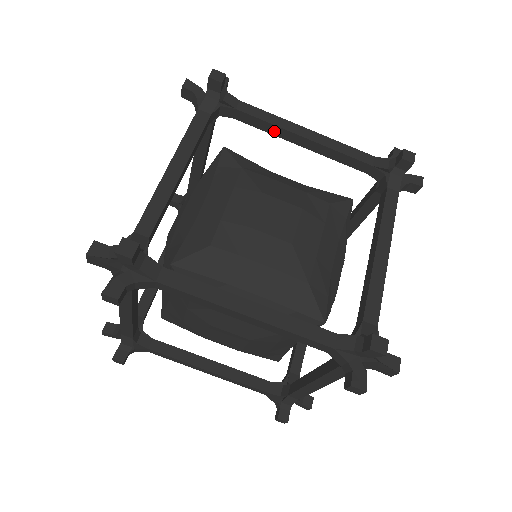
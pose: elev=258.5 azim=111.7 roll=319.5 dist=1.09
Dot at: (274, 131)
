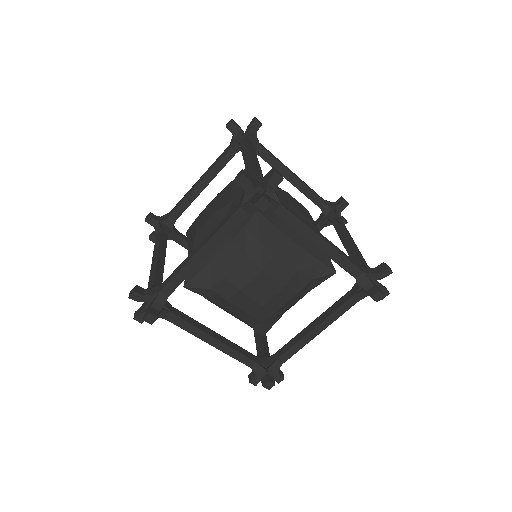
Dot at: (298, 230)
